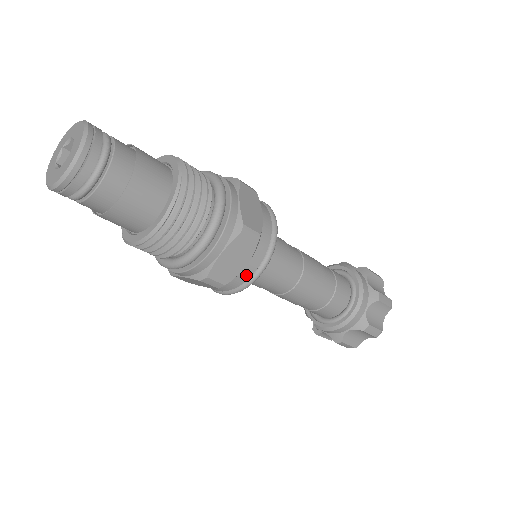
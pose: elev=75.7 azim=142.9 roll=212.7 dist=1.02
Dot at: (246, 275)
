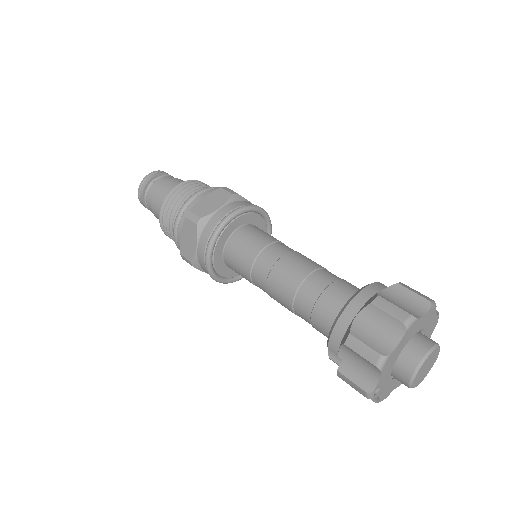
Dot at: (220, 216)
